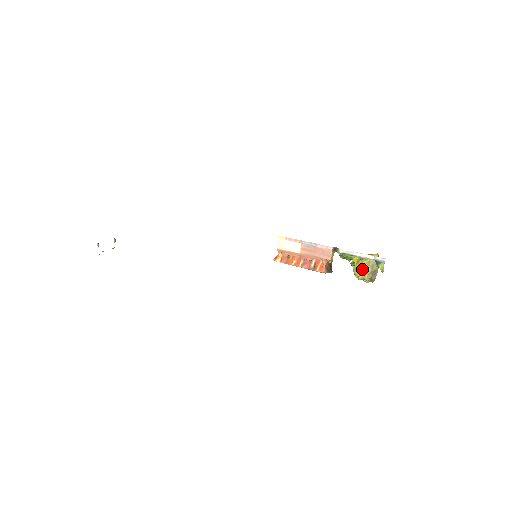
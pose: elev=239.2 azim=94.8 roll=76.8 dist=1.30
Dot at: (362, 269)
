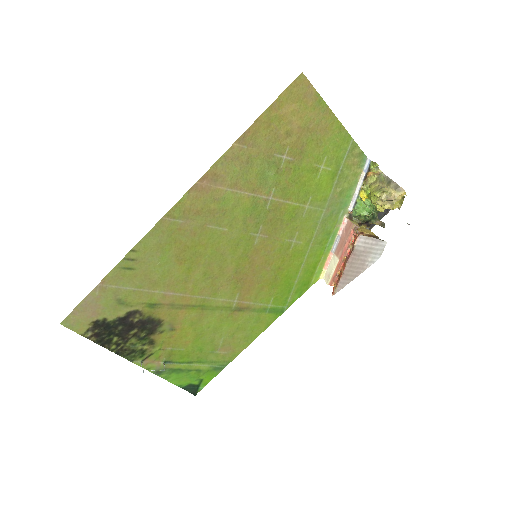
Dot at: (373, 191)
